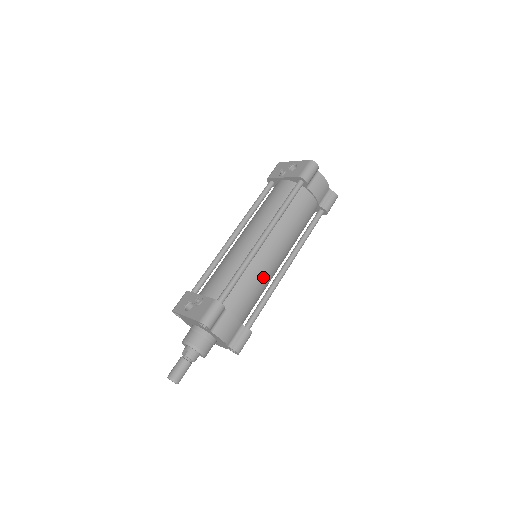
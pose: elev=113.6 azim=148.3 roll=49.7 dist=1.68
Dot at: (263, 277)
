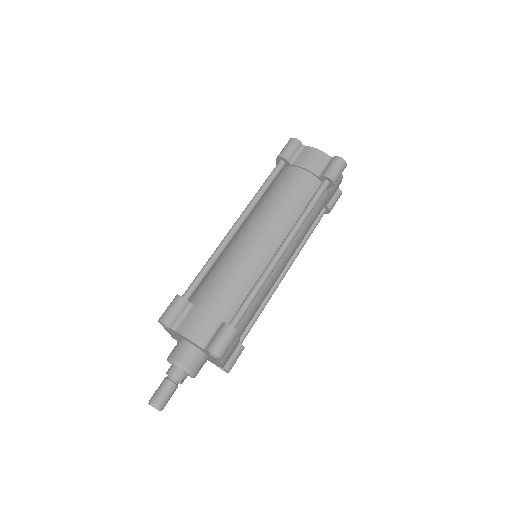
Dot at: (242, 263)
